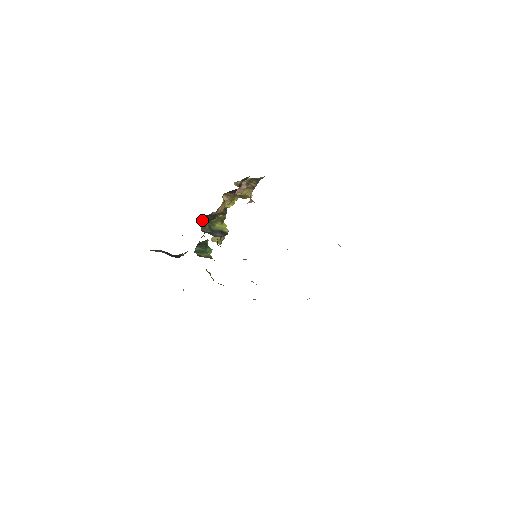
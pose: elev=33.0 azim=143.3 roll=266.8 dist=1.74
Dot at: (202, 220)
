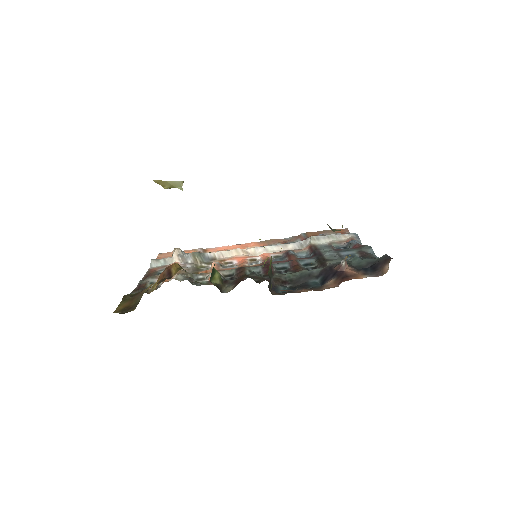
Dot at: occluded
